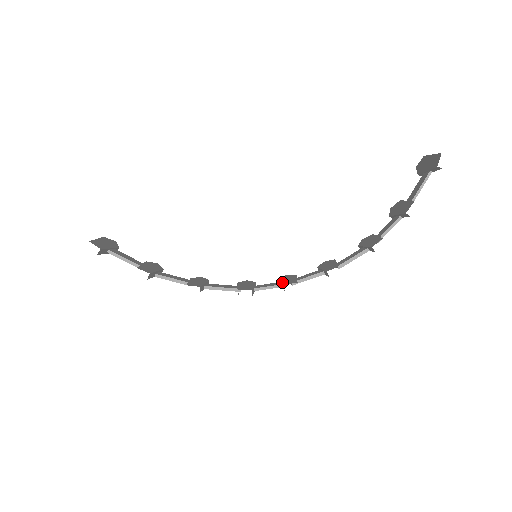
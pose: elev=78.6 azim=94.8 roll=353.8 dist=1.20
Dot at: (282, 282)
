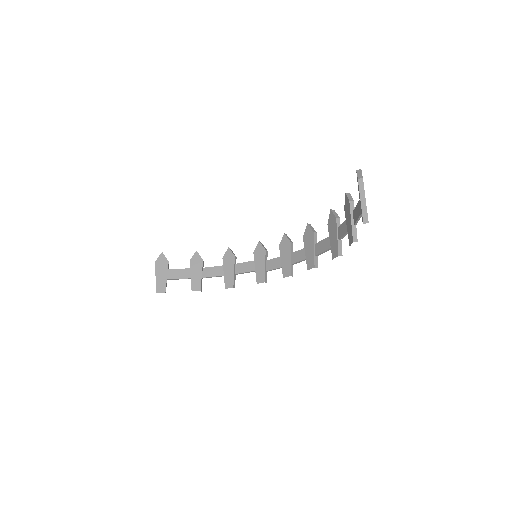
Dot at: (282, 266)
